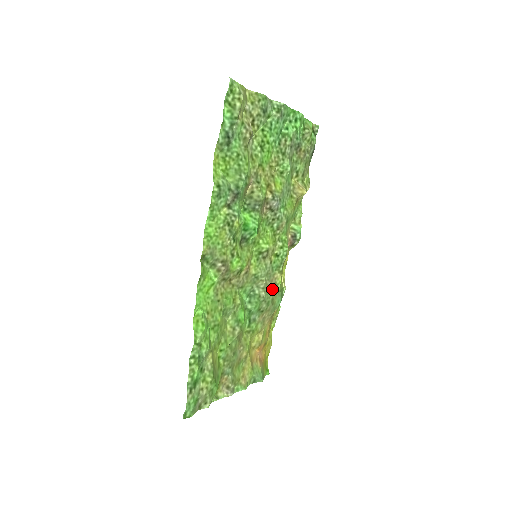
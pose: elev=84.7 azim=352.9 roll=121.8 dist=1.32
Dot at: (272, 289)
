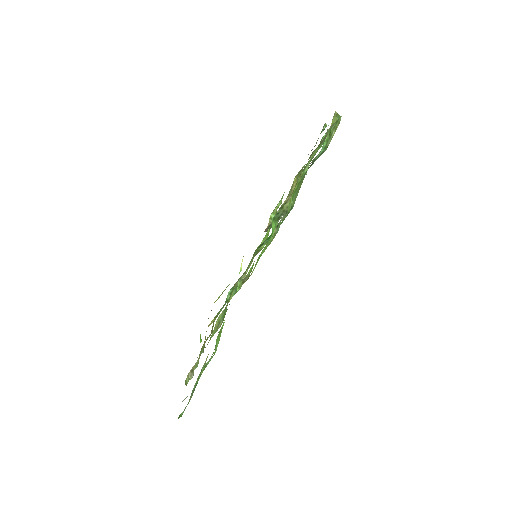
Dot at: occluded
